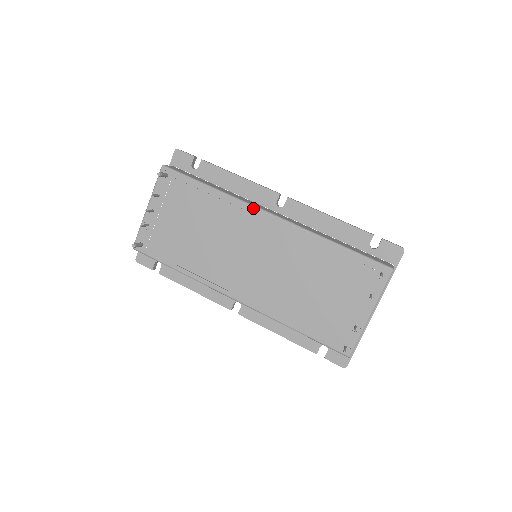
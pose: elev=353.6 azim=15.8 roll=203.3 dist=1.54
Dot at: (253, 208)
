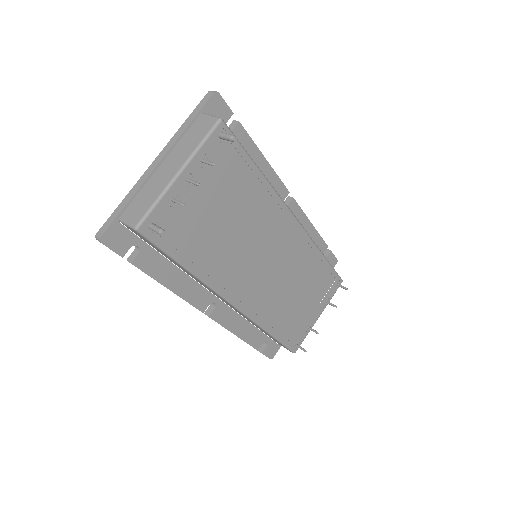
Dot at: (287, 209)
